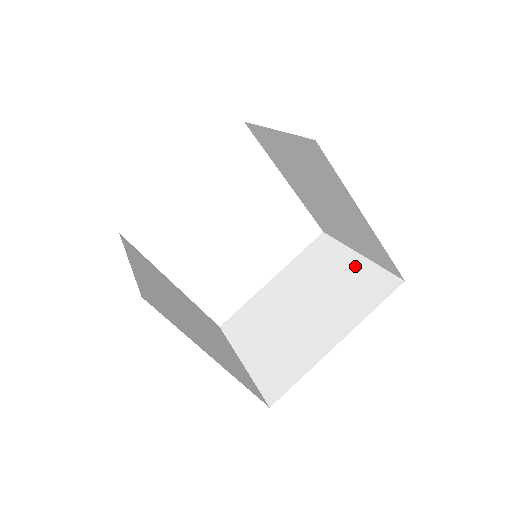
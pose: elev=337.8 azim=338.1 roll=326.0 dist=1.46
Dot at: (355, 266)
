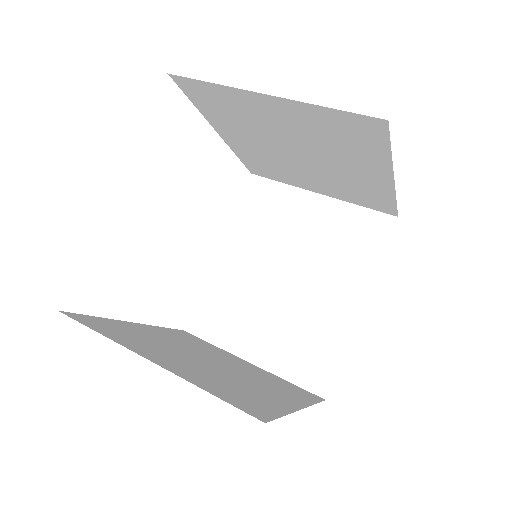
Dot at: (326, 211)
